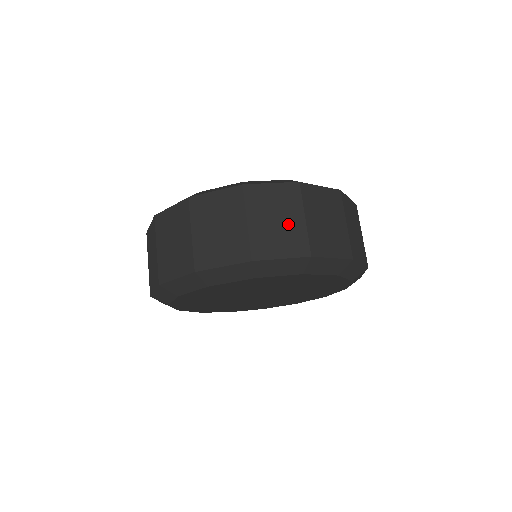
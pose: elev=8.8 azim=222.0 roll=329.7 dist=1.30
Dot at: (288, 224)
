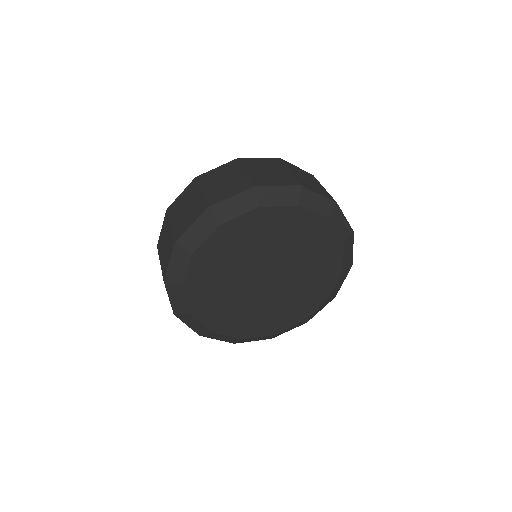
Dot at: (232, 179)
